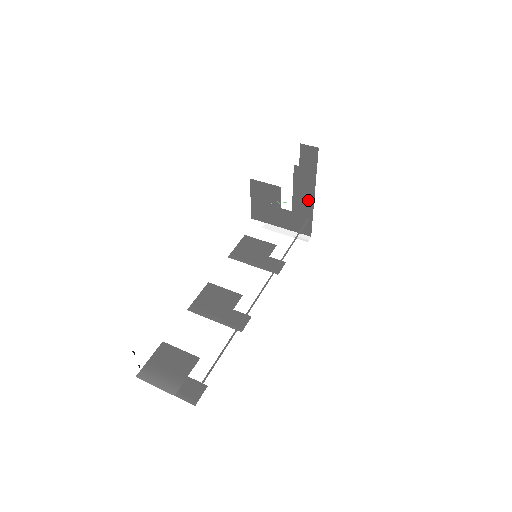
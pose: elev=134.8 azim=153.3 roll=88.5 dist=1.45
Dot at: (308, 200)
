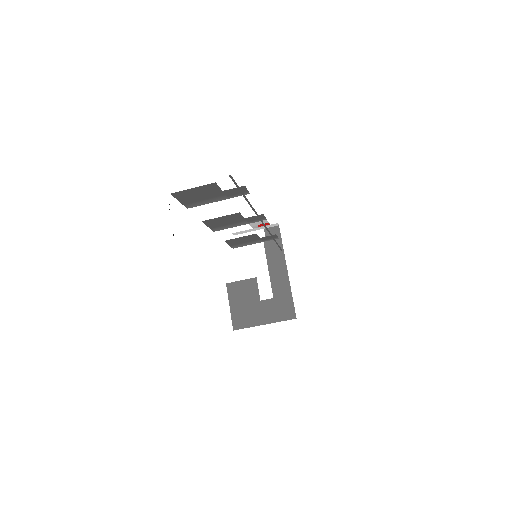
Dot at: (283, 270)
